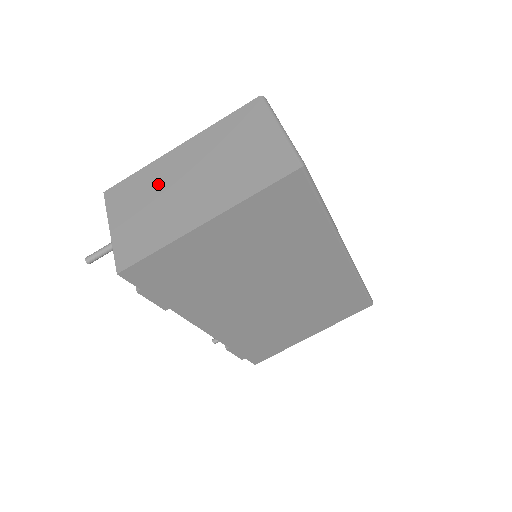
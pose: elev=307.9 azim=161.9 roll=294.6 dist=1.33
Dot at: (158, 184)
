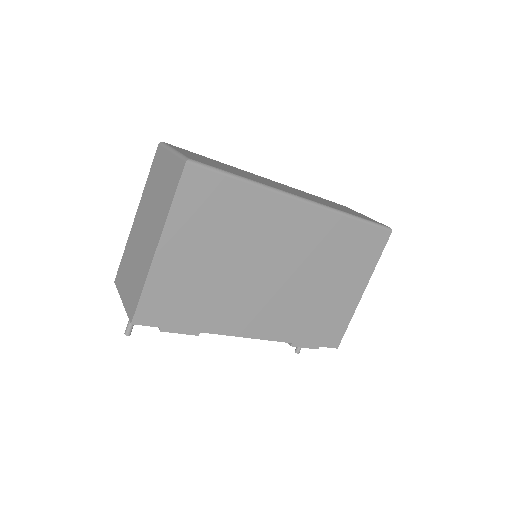
Dot at: (133, 249)
